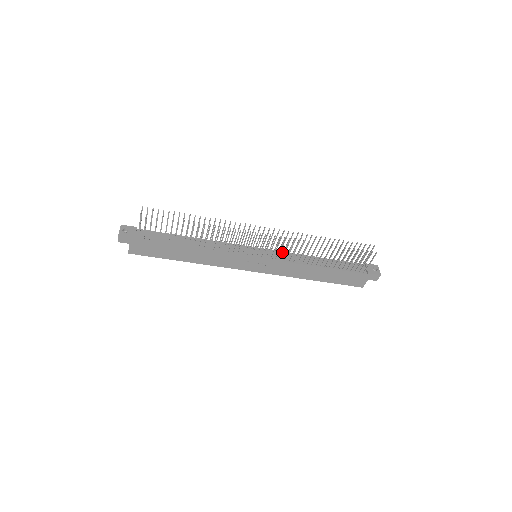
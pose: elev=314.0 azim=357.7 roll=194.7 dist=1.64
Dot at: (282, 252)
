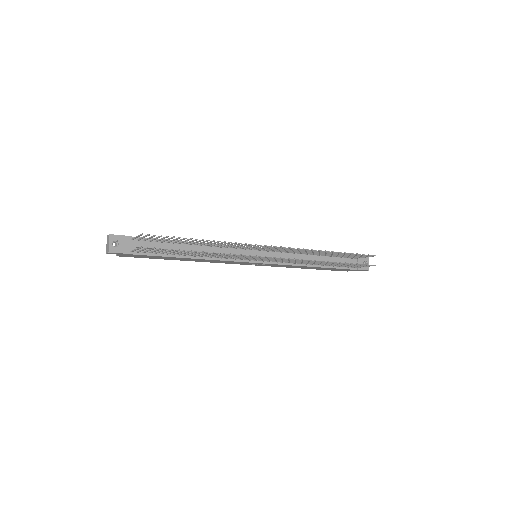
Dot at: occluded
